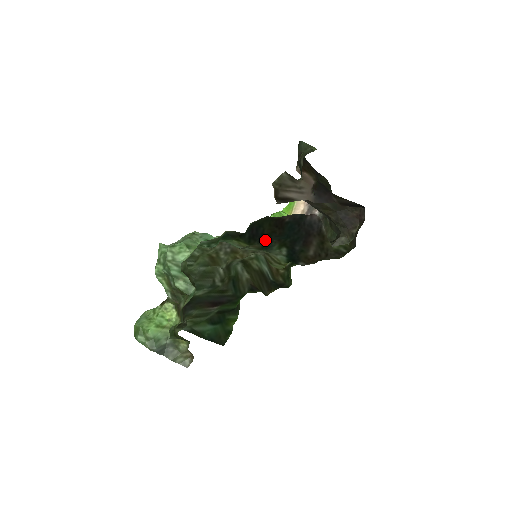
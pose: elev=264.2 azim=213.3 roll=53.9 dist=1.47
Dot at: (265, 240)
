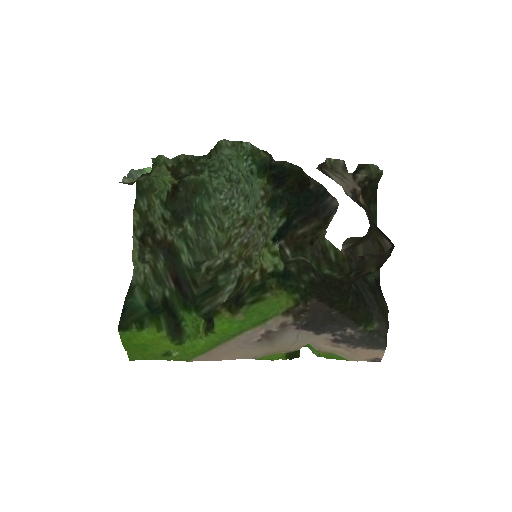
Dot at: (280, 191)
